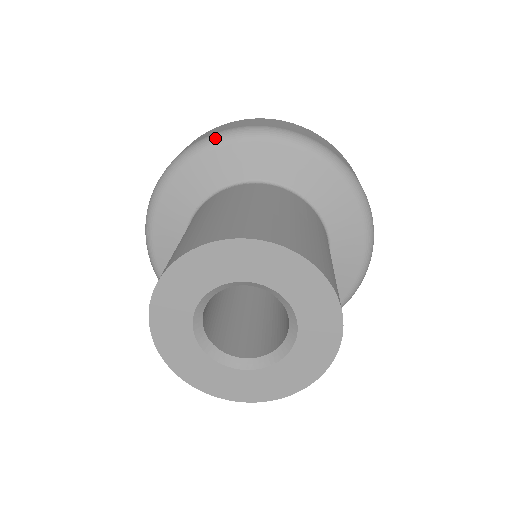
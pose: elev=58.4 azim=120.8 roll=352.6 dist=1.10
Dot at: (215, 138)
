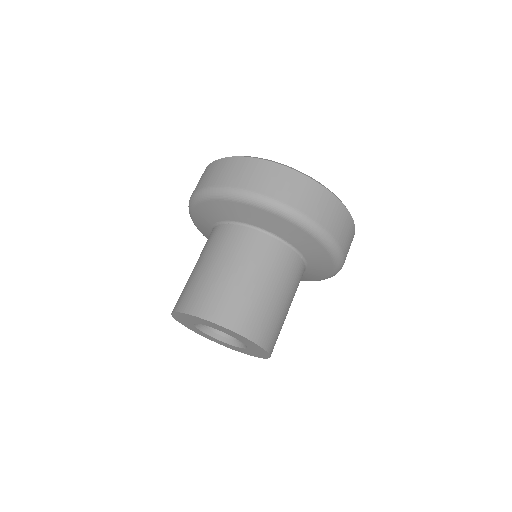
Dot at: (208, 193)
